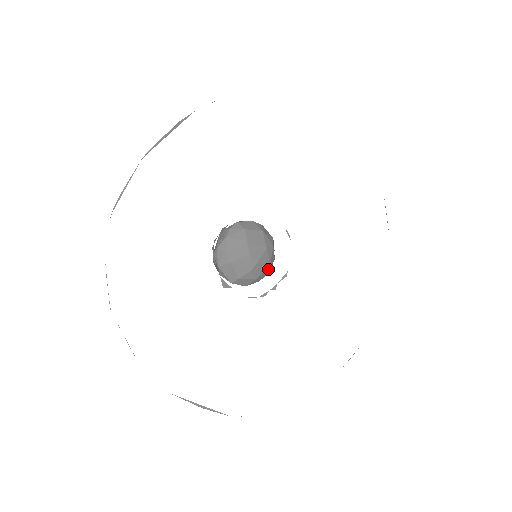
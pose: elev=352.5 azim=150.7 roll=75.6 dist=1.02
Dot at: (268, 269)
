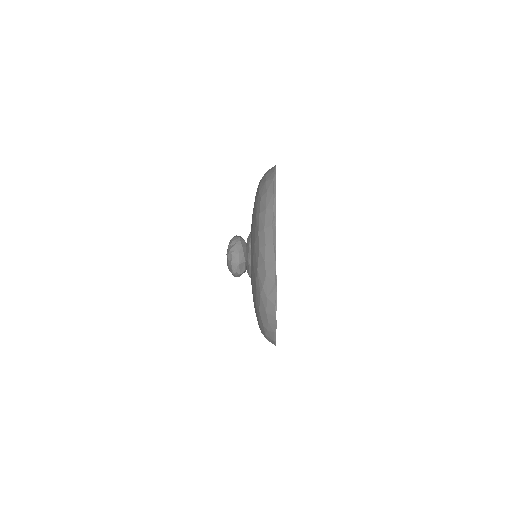
Dot at: occluded
